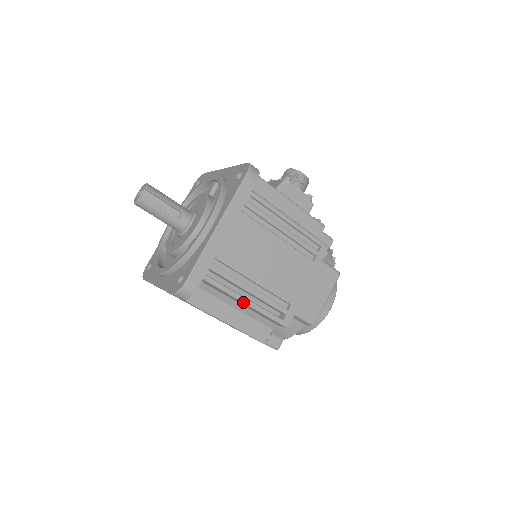
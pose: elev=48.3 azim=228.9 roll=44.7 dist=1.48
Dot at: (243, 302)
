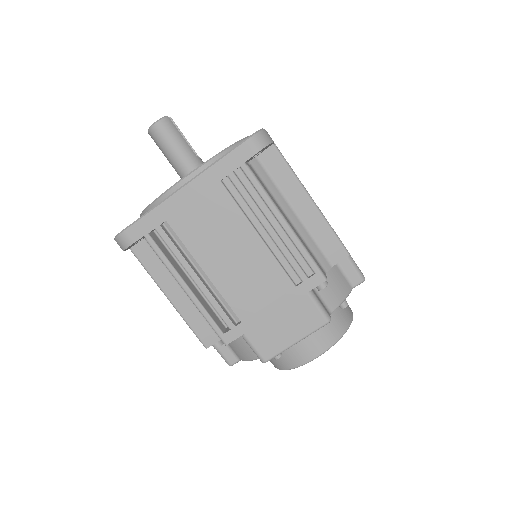
Dot at: (308, 195)
